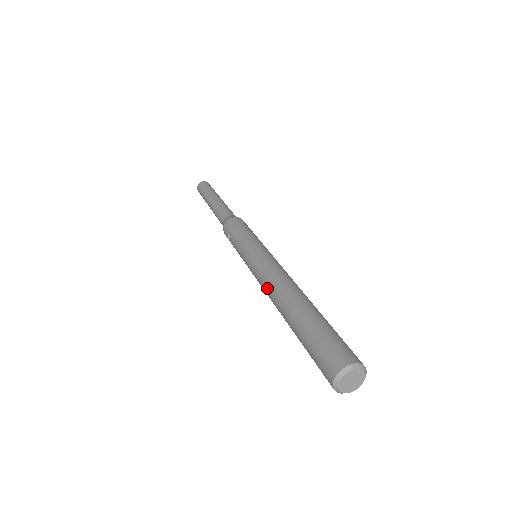
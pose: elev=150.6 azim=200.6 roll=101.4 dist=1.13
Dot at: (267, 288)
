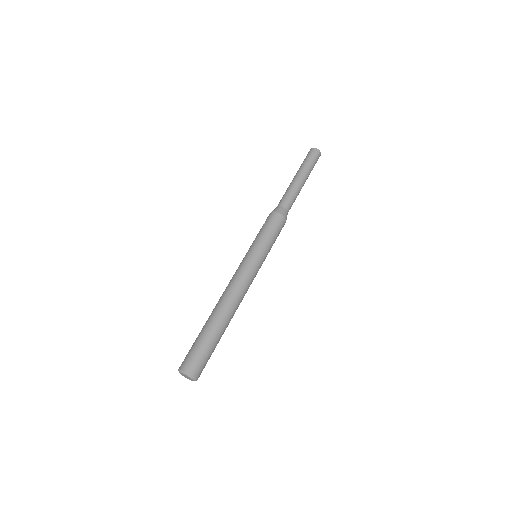
Dot at: (226, 288)
